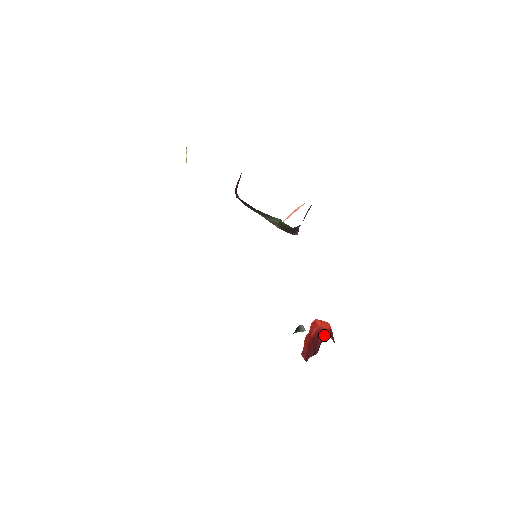
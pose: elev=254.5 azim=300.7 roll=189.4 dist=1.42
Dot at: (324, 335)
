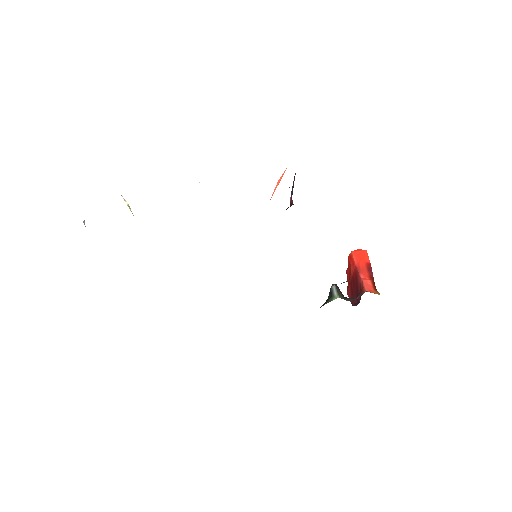
Dot at: (362, 284)
